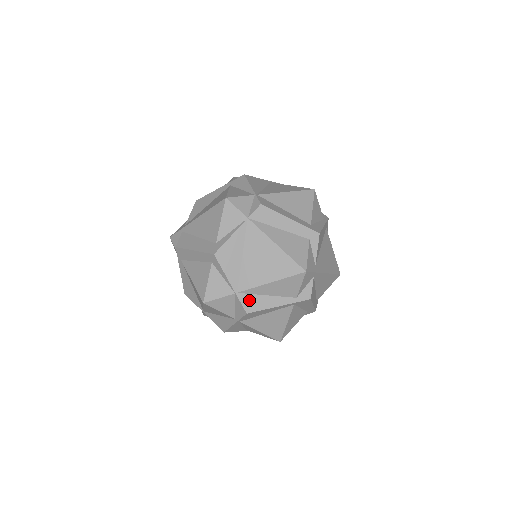
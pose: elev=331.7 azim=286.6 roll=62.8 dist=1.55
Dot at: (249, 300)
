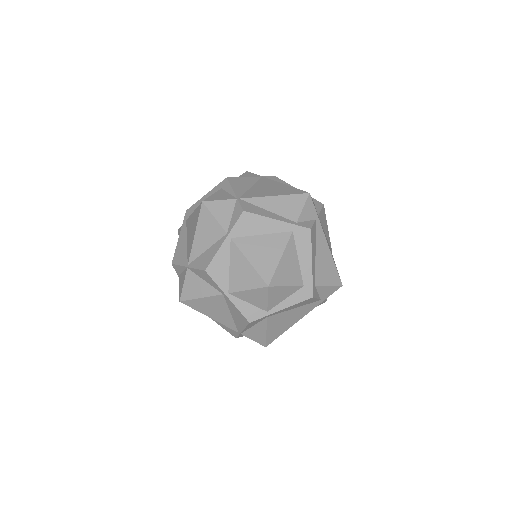
Dot at: (249, 206)
